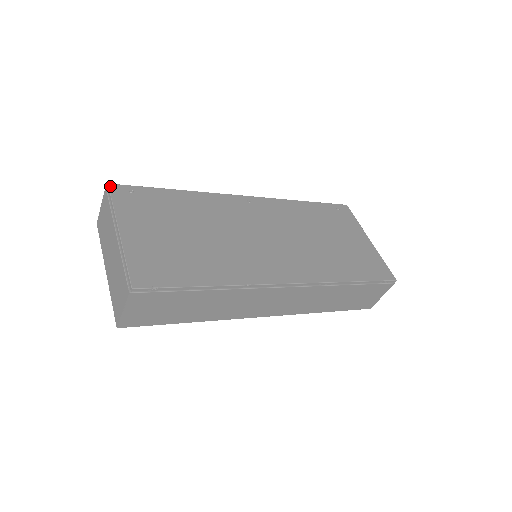
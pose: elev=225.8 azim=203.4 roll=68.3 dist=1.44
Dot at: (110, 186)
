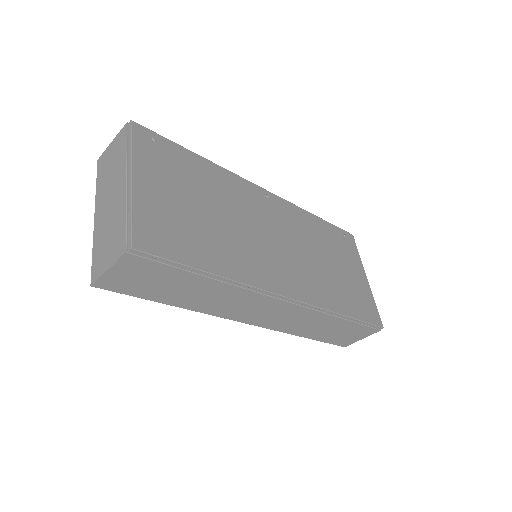
Dot at: (133, 124)
